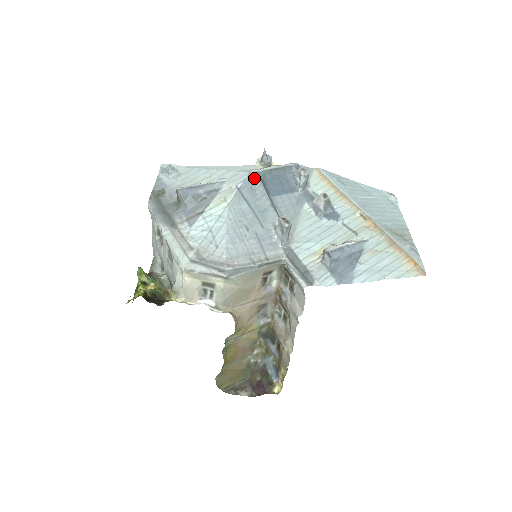
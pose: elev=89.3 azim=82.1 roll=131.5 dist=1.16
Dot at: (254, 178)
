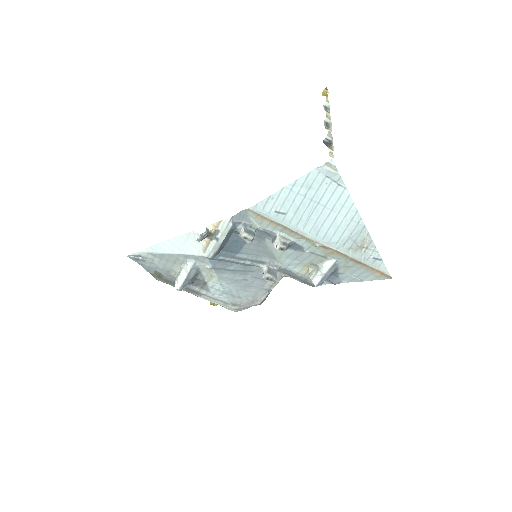
Dot at: (215, 259)
